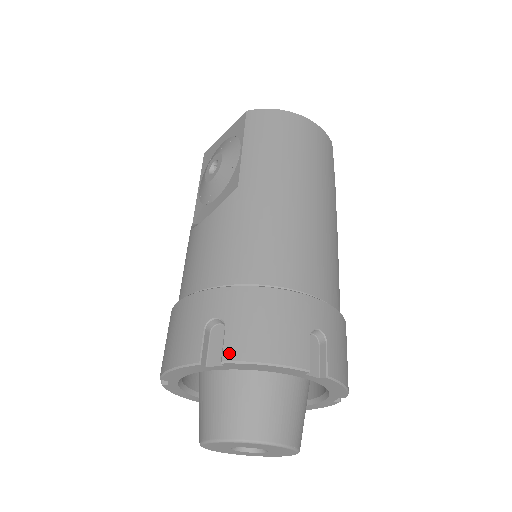
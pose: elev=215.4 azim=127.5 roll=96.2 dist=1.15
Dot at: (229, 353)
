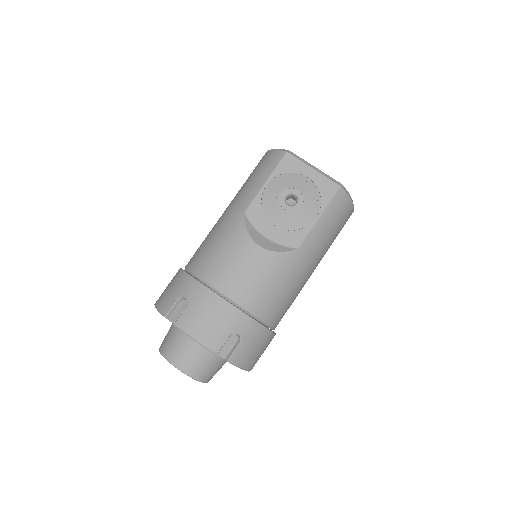
Dot at: (234, 359)
